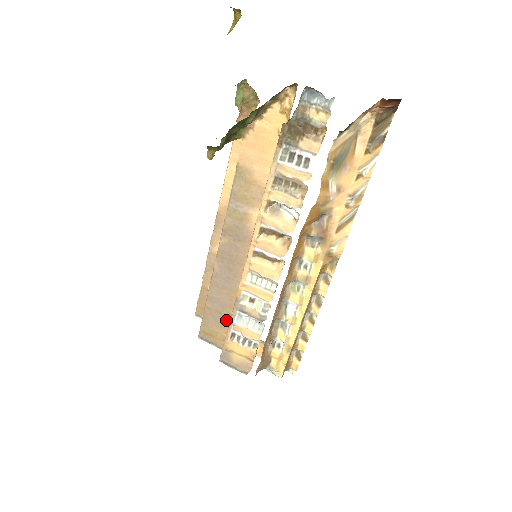
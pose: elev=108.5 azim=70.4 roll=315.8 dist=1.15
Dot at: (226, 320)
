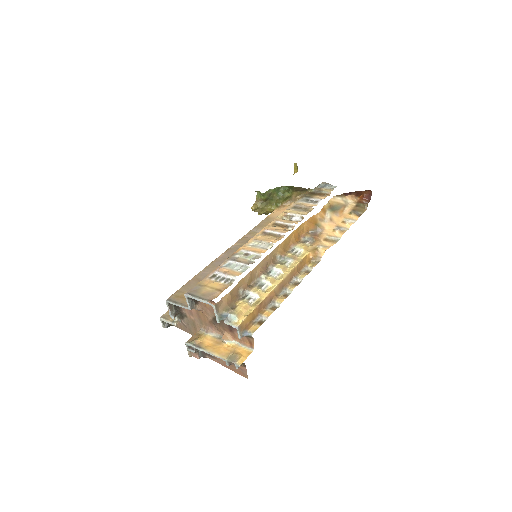
Dot at: occluded
